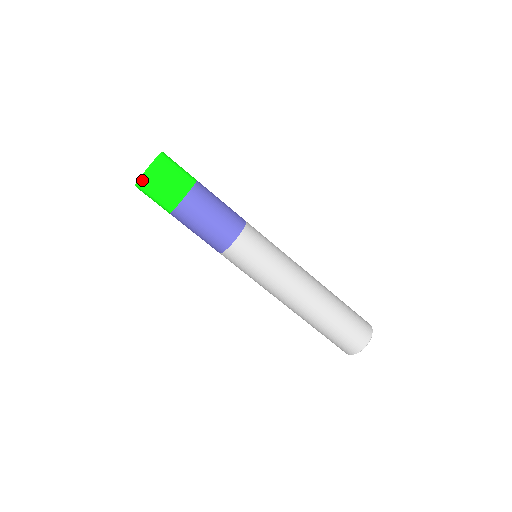
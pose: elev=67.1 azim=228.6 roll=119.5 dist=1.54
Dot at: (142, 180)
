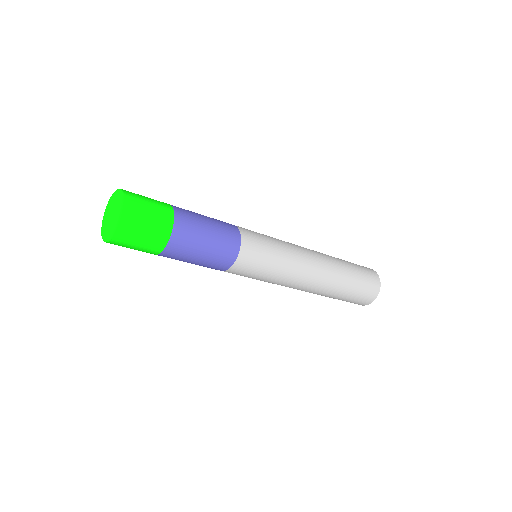
Dot at: occluded
